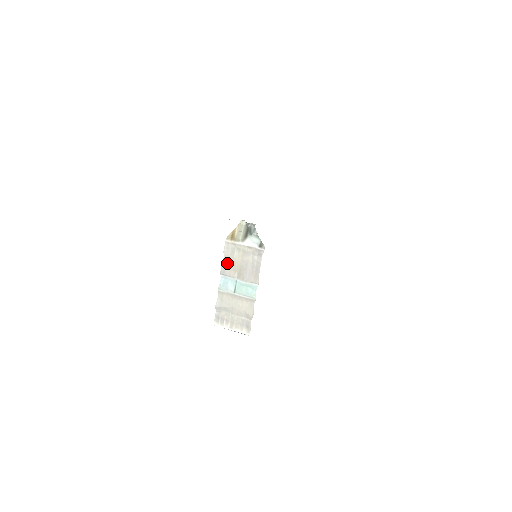
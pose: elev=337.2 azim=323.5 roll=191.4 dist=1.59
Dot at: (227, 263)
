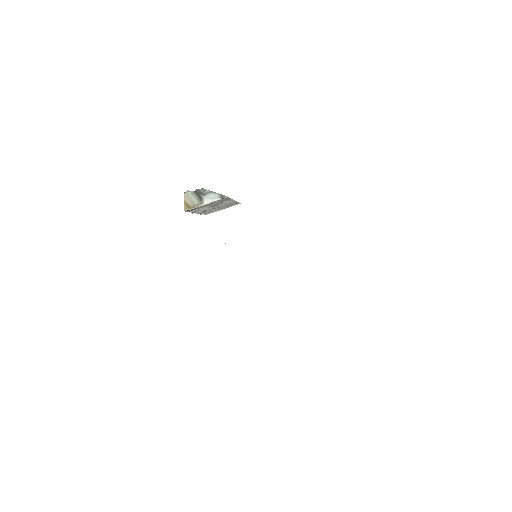
Dot at: (195, 210)
